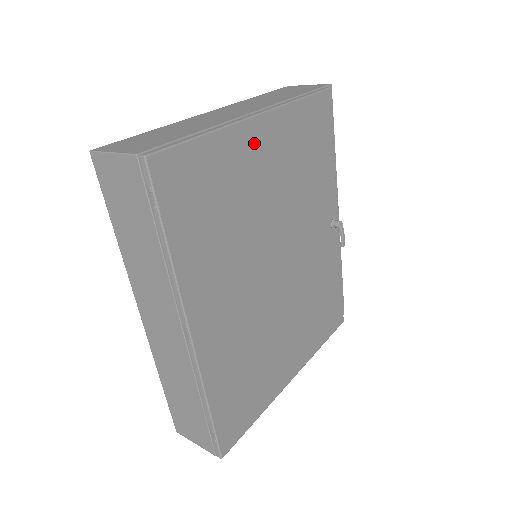
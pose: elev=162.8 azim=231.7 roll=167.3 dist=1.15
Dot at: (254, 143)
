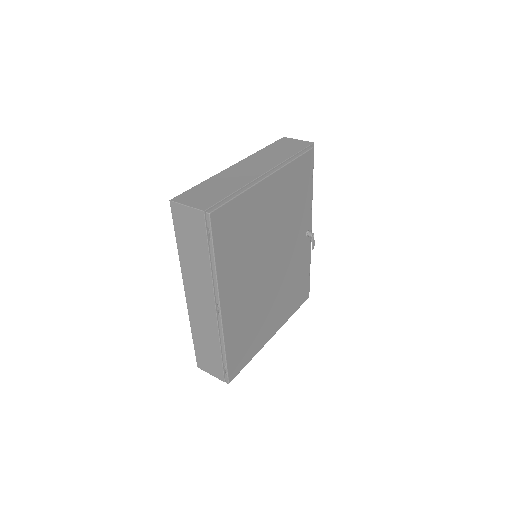
Dot at: (265, 193)
